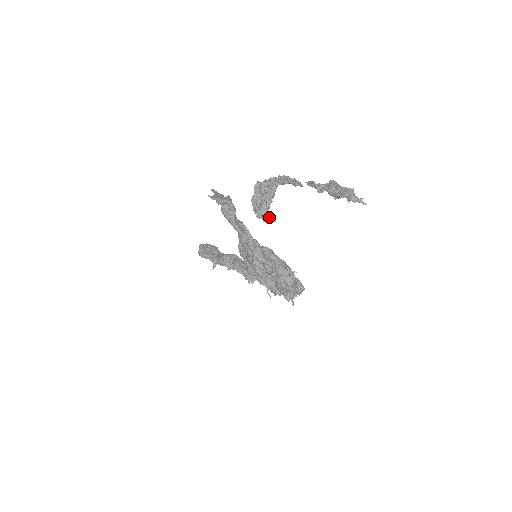
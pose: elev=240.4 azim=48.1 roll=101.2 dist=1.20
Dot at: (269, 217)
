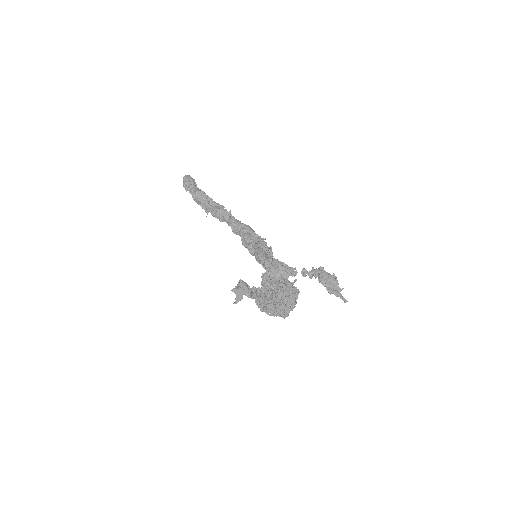
Dot at: occluded
